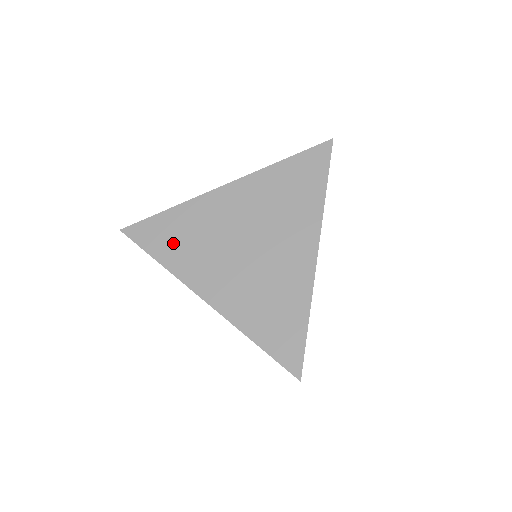
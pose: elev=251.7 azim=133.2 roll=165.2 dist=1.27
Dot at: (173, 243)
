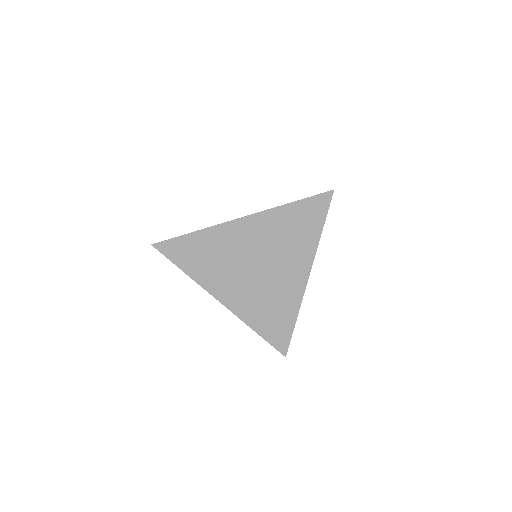
Dot at: (198, 260)
